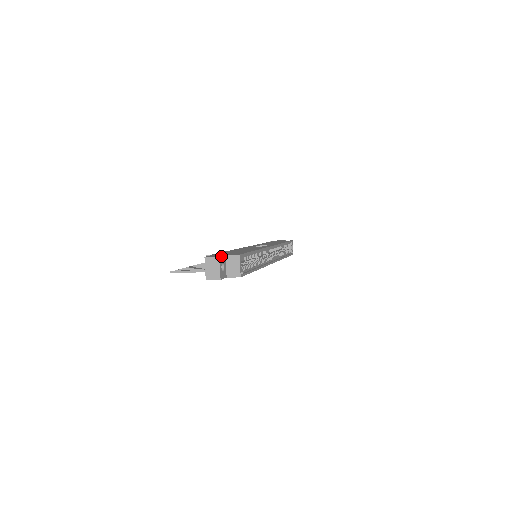
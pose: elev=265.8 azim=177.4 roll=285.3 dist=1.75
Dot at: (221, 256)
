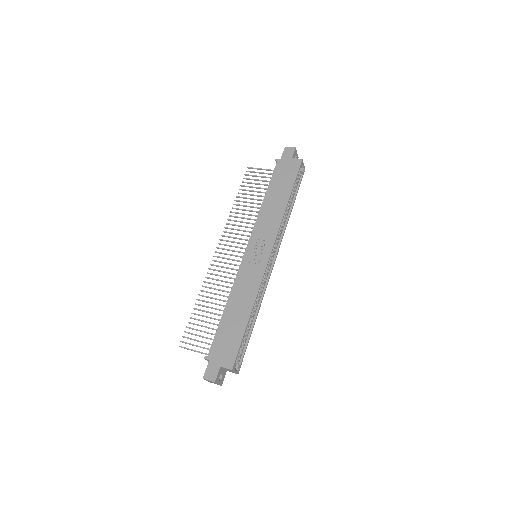
Dot at: (216, 377)
